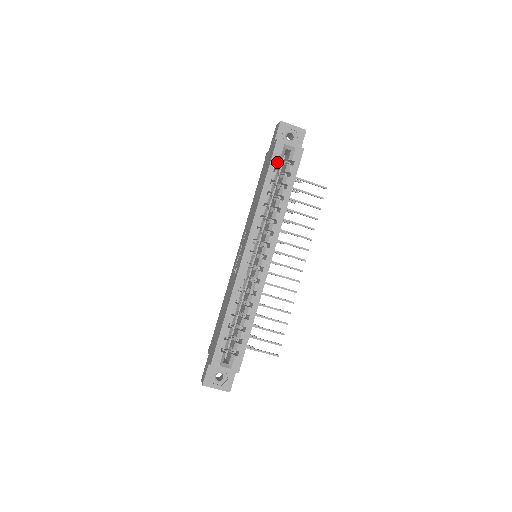
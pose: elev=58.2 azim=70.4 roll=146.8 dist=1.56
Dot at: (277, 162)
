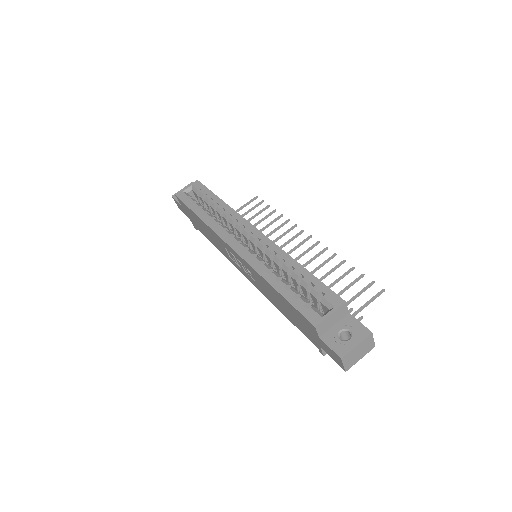
Dot at: (189, 200)
